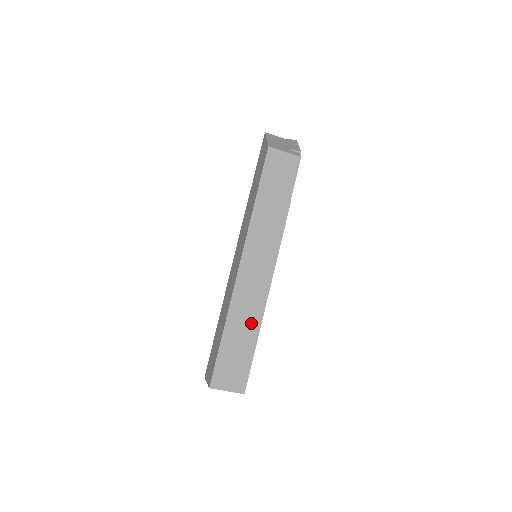
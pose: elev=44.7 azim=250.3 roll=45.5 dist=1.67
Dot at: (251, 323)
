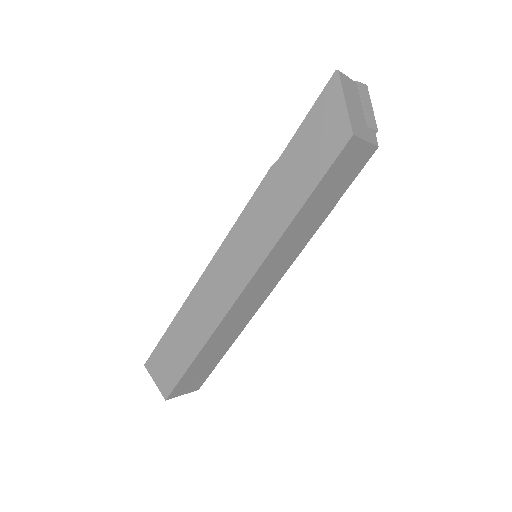
Dot at: (231, 336)
